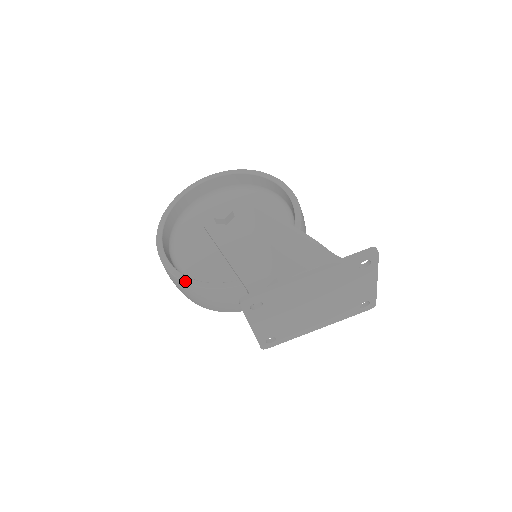
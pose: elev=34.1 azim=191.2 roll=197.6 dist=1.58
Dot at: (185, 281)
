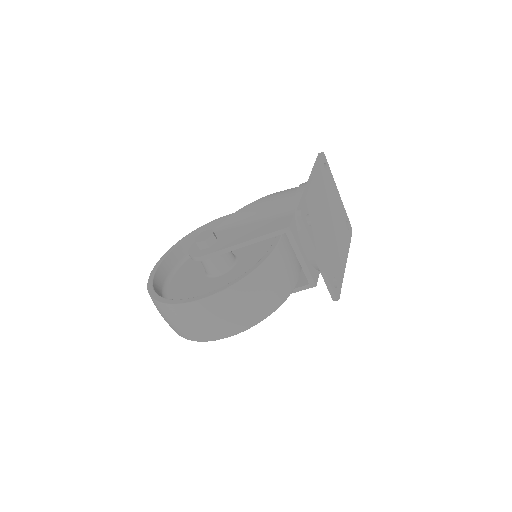
Dot at: (238, 281)
